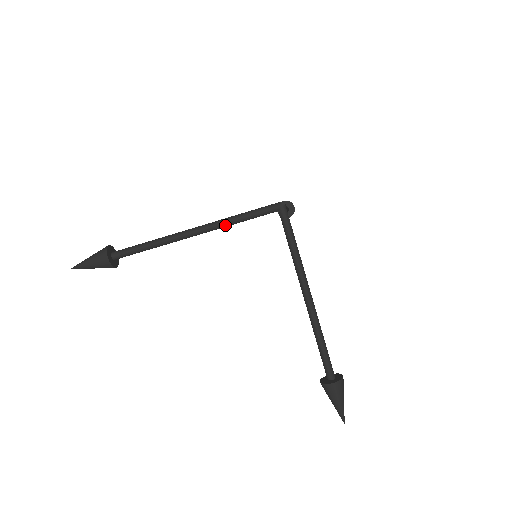
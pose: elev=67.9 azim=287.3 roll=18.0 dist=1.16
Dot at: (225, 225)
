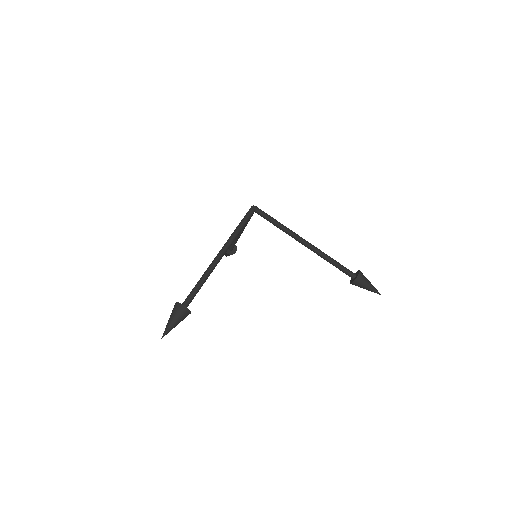
Dot at: (234, 238)
